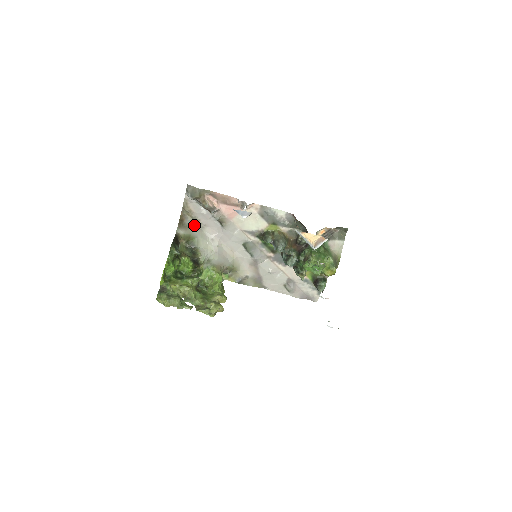
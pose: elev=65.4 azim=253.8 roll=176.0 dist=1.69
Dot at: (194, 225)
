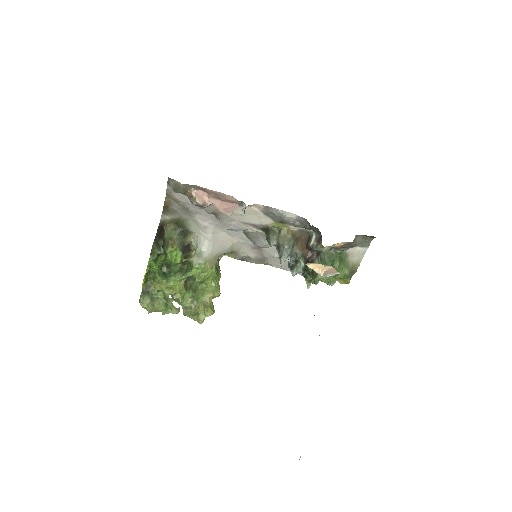
Dot at: (183, 210)
